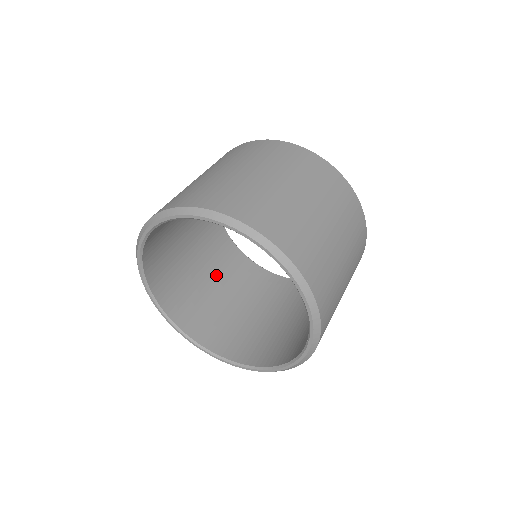
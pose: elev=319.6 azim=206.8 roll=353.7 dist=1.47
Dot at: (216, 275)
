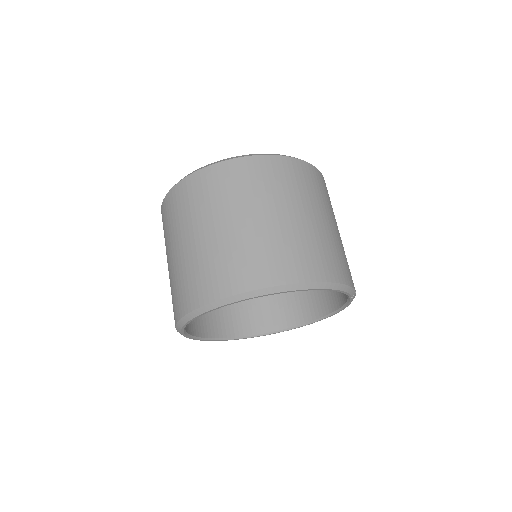
Dot at: occluded
